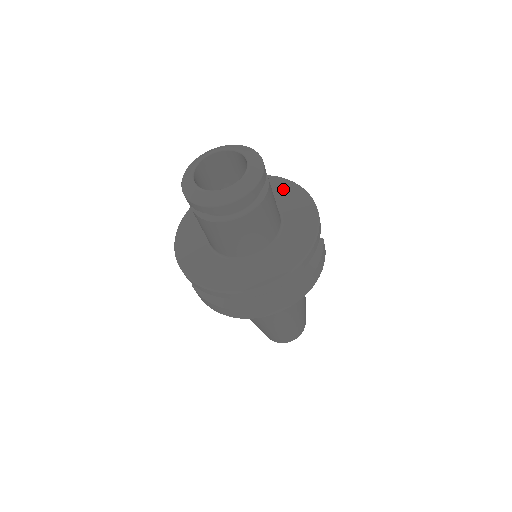
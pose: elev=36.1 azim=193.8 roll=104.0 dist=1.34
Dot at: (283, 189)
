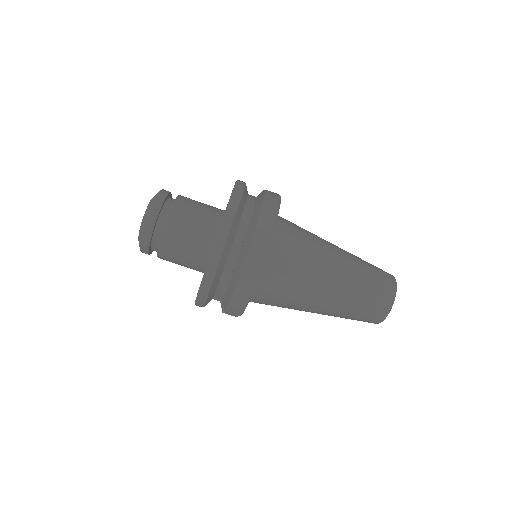
Dot at: occluded
